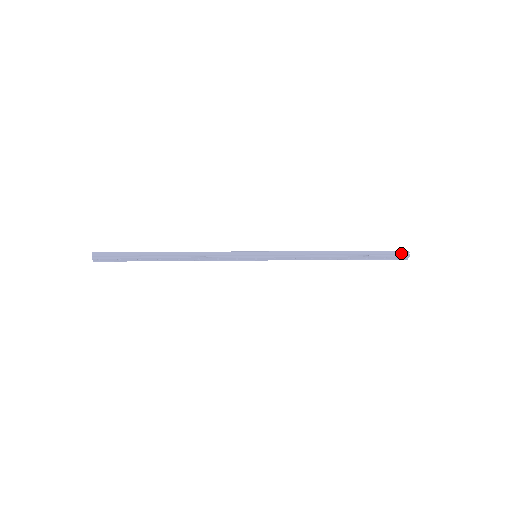
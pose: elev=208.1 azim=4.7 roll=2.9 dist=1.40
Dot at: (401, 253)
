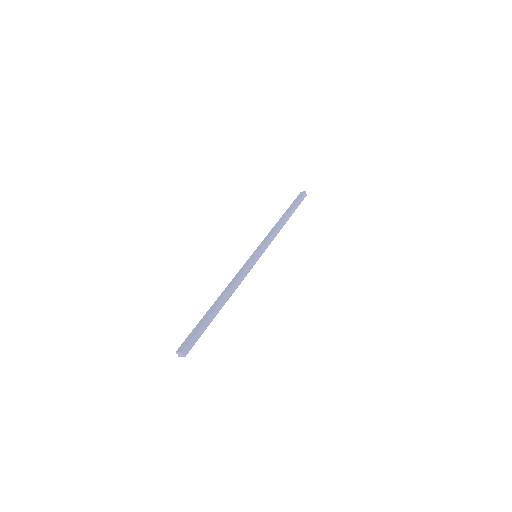
Dot at: (303, 195)
